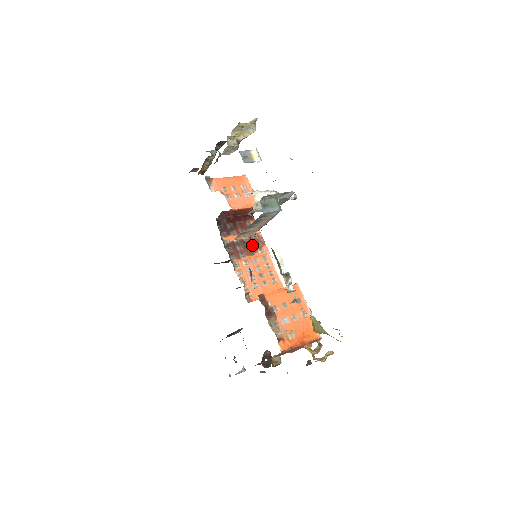
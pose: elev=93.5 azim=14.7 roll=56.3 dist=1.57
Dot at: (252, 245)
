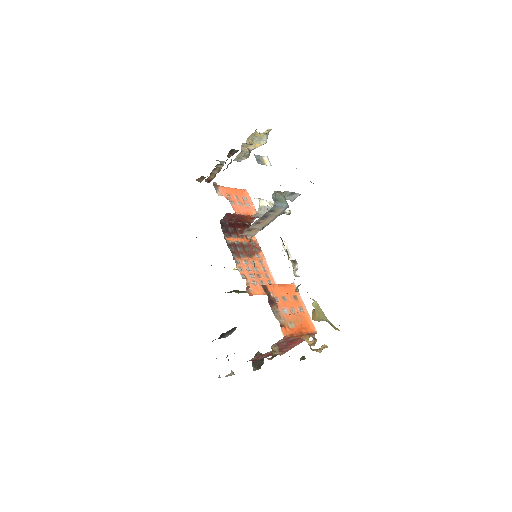
Dot at: (250, 249)
